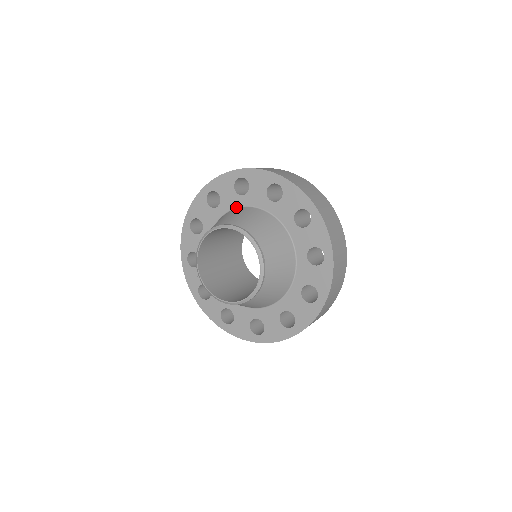
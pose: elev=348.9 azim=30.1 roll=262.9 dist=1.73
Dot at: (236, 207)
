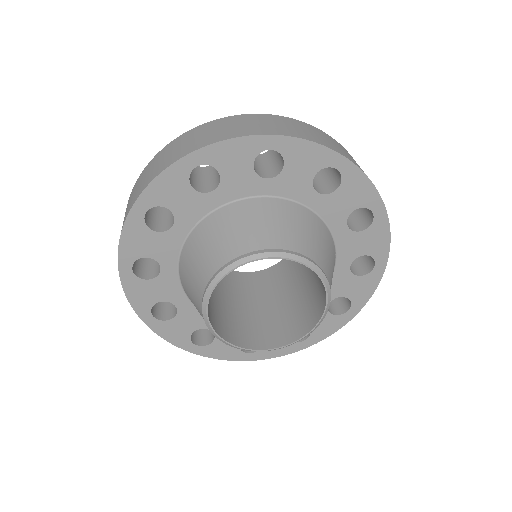
Dot at: (181, 245)
